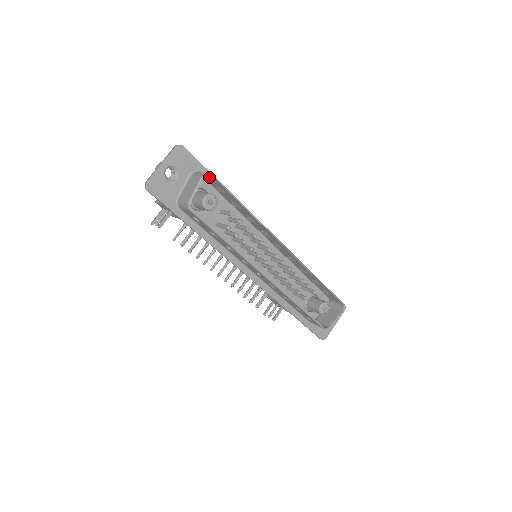
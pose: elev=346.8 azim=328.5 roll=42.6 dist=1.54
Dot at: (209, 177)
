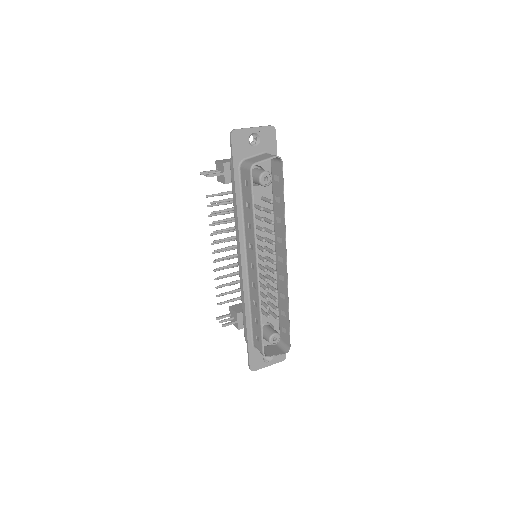
Dot at: (278, 163)
